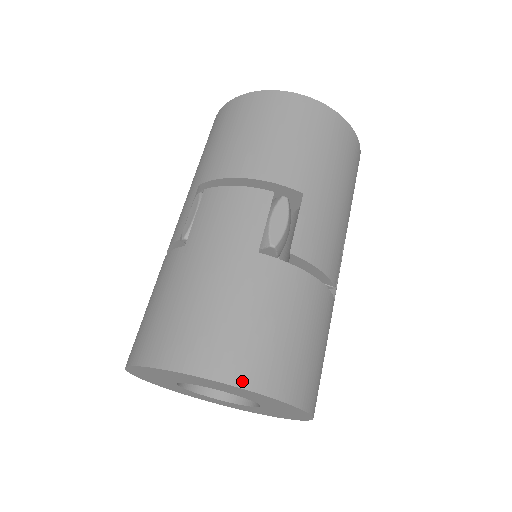
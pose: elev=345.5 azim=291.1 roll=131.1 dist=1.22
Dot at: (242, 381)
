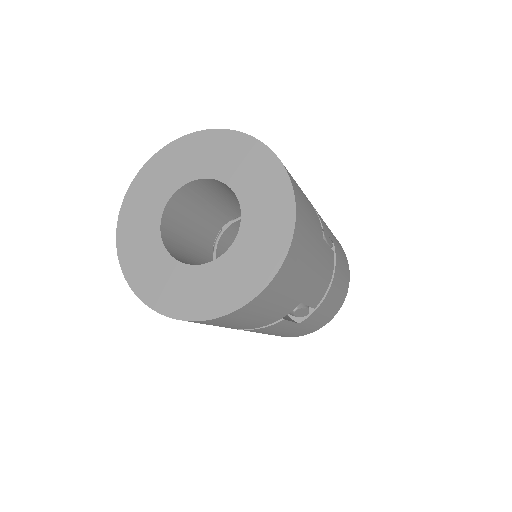
Dot at: (239, 133)
